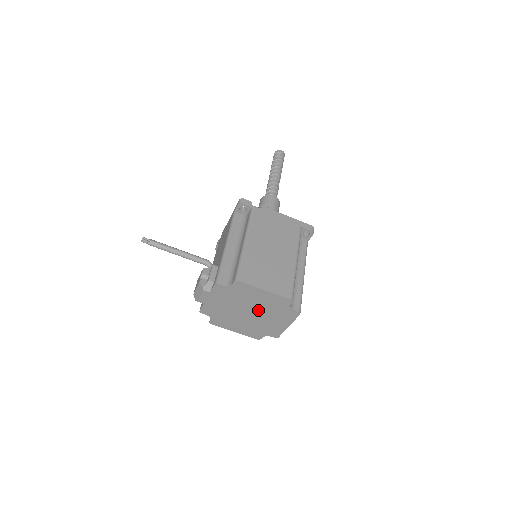
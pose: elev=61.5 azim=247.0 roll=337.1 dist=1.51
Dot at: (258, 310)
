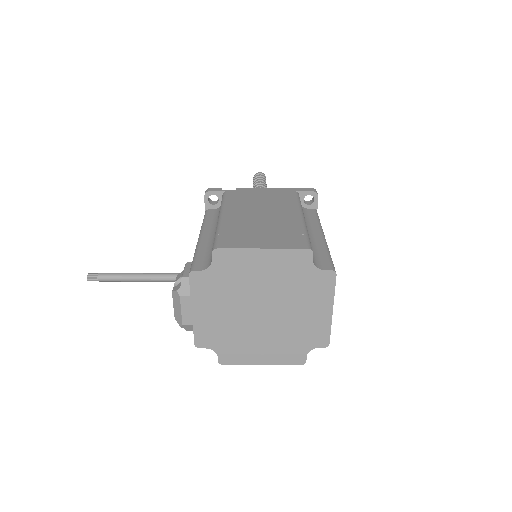
Dot at: (273, 298)
